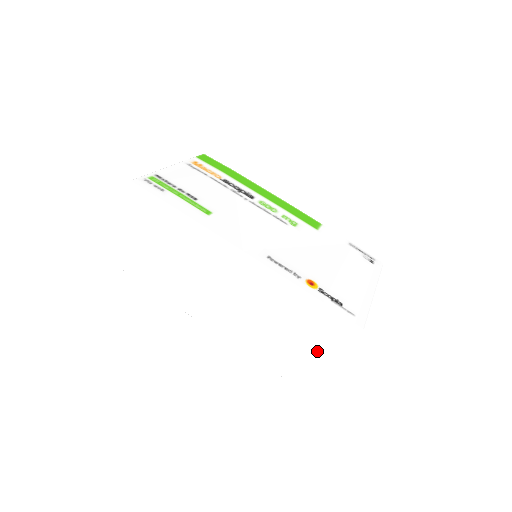
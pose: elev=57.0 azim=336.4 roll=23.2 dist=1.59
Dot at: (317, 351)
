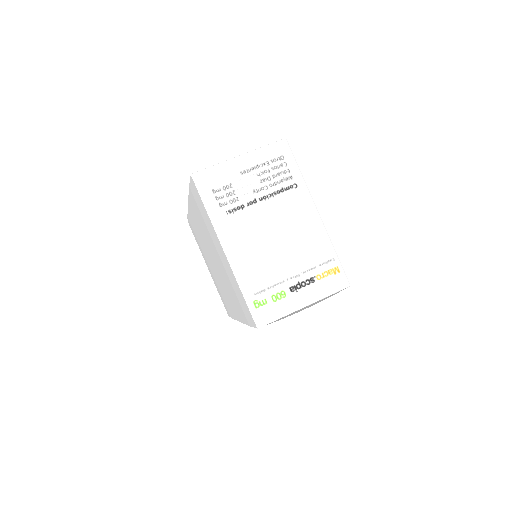
Dot at: occluded
